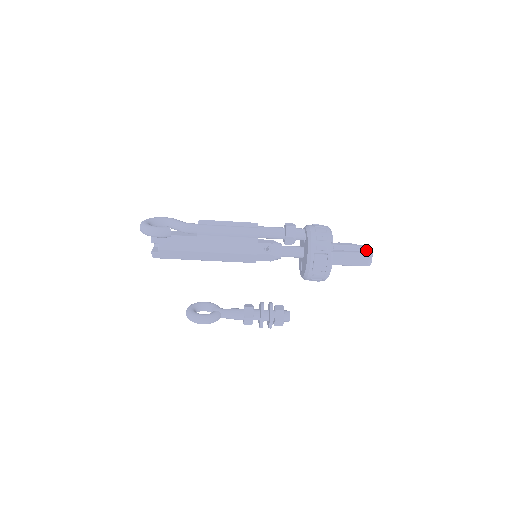
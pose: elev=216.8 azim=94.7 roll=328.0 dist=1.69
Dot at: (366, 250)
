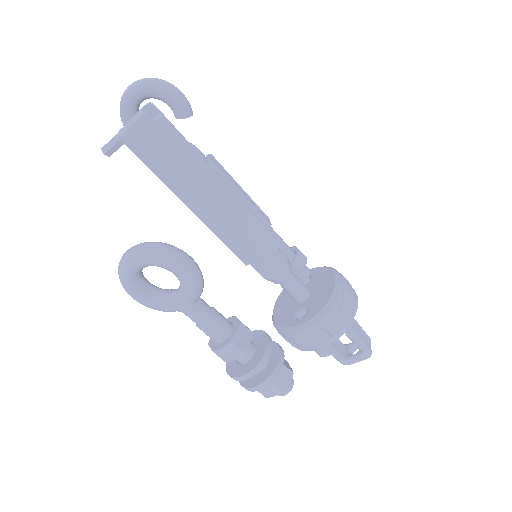
Dot at: occluded
